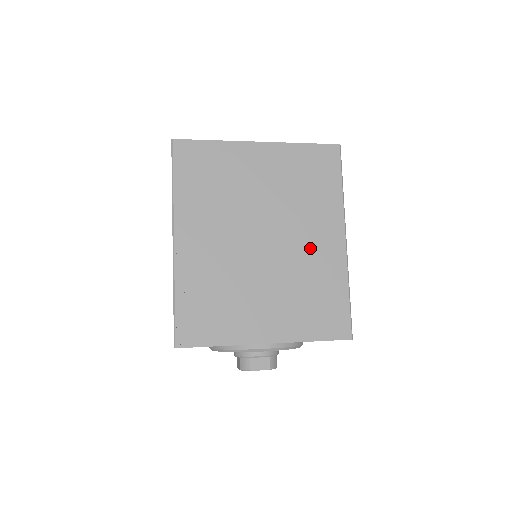
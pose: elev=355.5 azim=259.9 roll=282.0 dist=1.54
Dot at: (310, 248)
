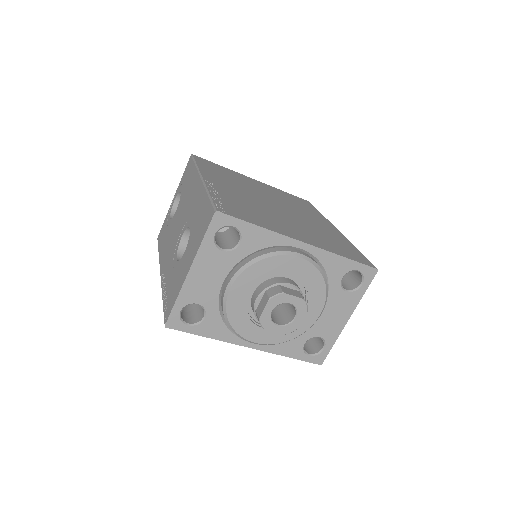
Dot at: (313, 222)
